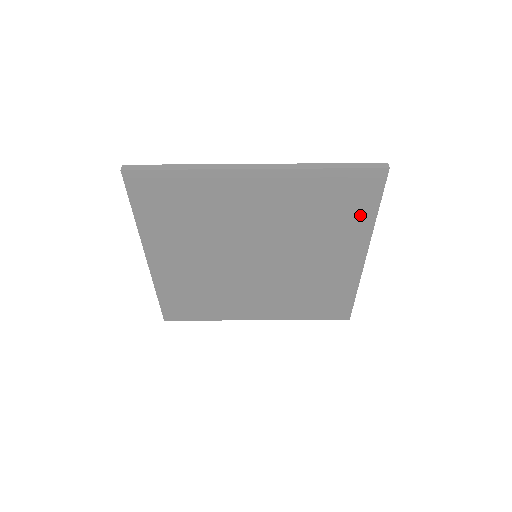
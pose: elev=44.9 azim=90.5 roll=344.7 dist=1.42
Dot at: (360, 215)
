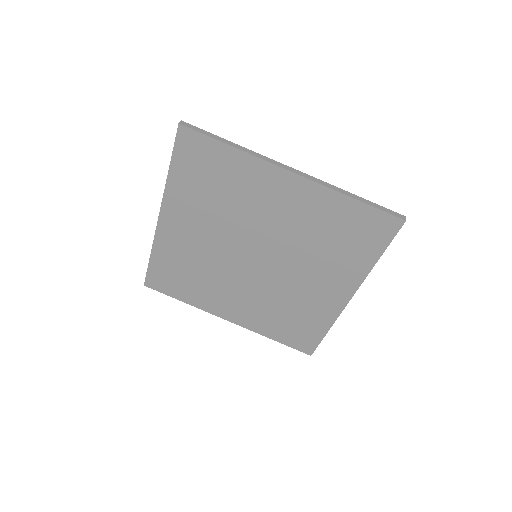
Dot at: (363, 254)
